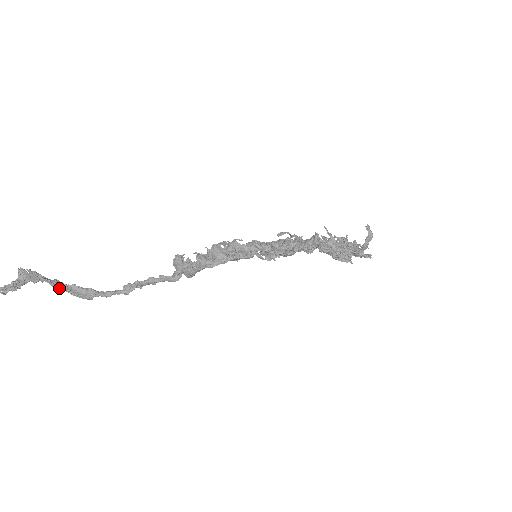
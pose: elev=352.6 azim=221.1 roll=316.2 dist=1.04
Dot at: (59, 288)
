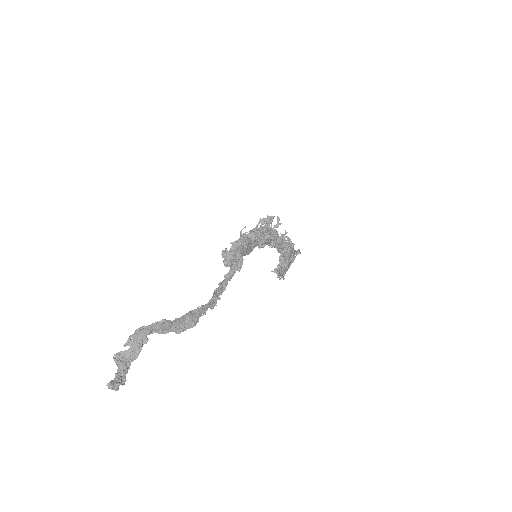
Dot at: (169, 323)
